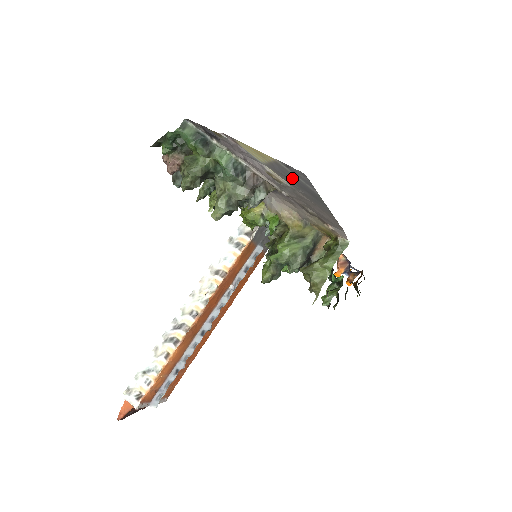
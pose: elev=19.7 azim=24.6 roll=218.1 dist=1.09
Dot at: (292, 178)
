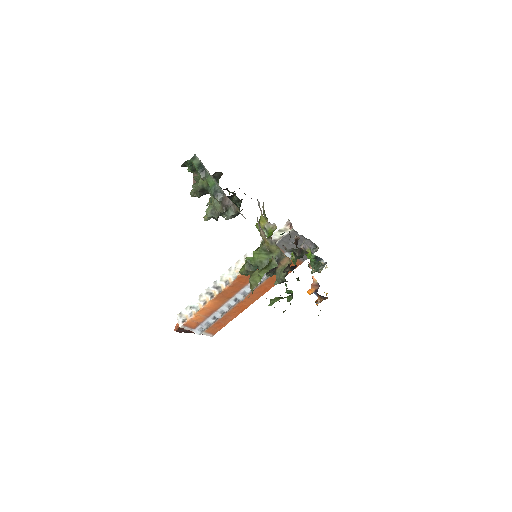
Dot at: occluded
